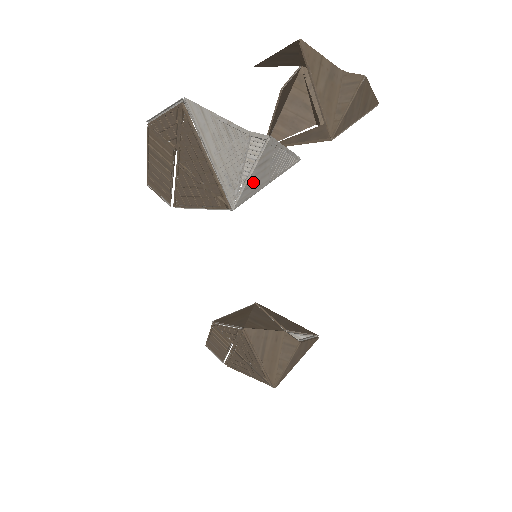
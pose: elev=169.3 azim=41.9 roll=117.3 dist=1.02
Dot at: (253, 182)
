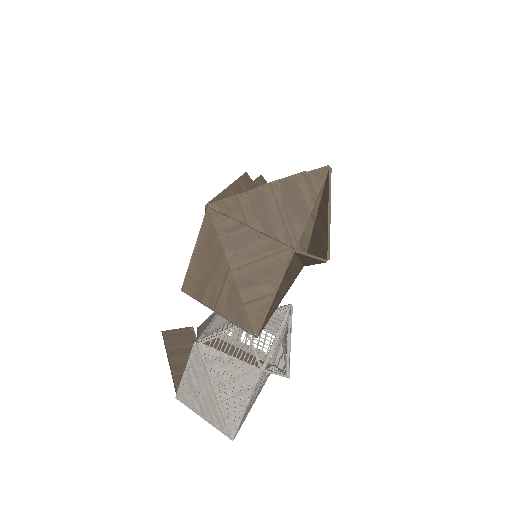
Dot at: (281, 364)
